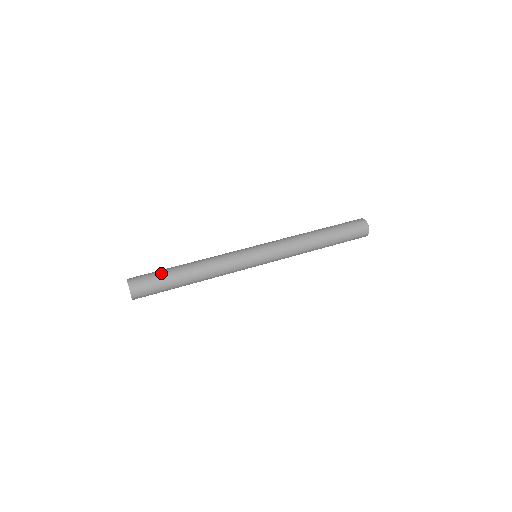
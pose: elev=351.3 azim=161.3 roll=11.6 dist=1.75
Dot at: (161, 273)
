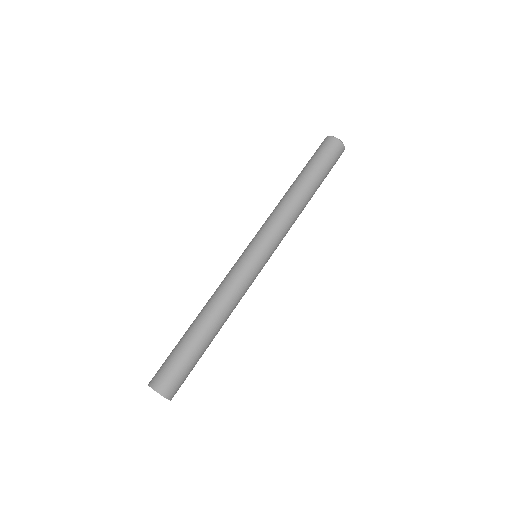
Dot at: (179, 352)
